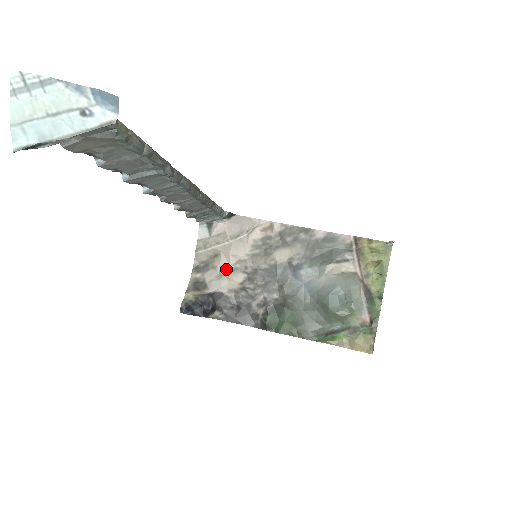
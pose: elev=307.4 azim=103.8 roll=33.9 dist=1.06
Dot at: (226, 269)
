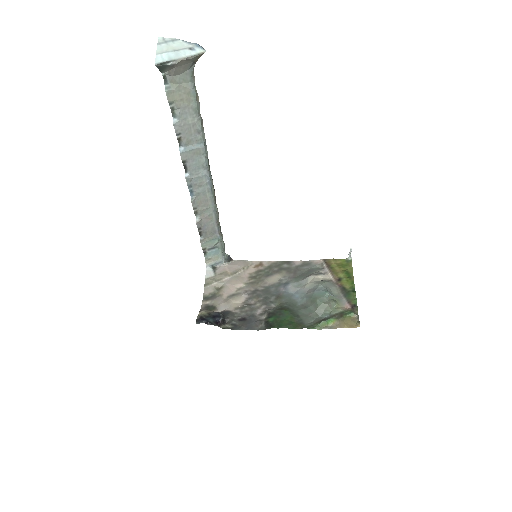
Dot at: (230, 295)
